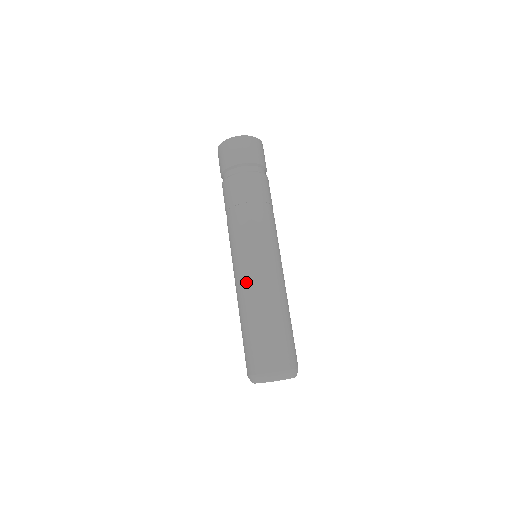
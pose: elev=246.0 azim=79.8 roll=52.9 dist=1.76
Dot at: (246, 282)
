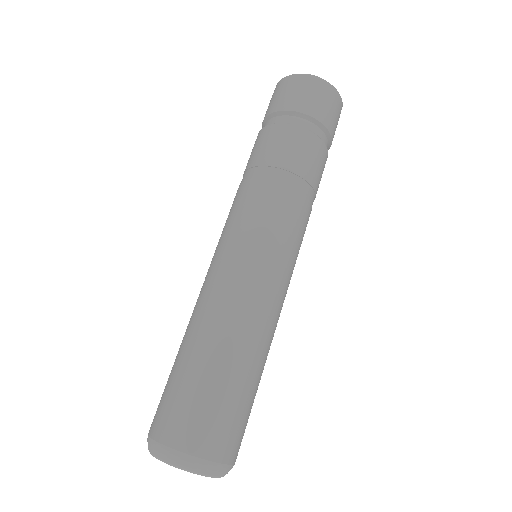
Dot at: (221, 284)
